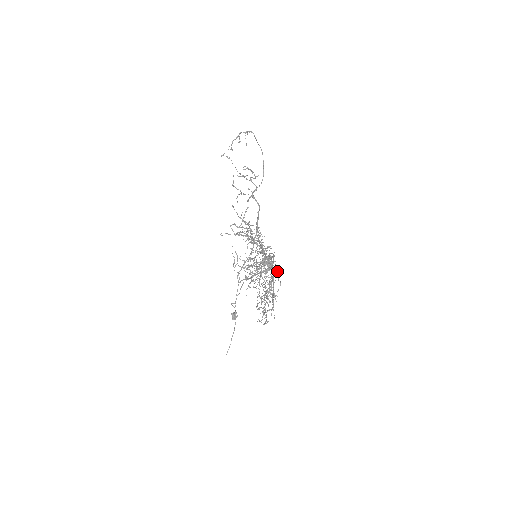
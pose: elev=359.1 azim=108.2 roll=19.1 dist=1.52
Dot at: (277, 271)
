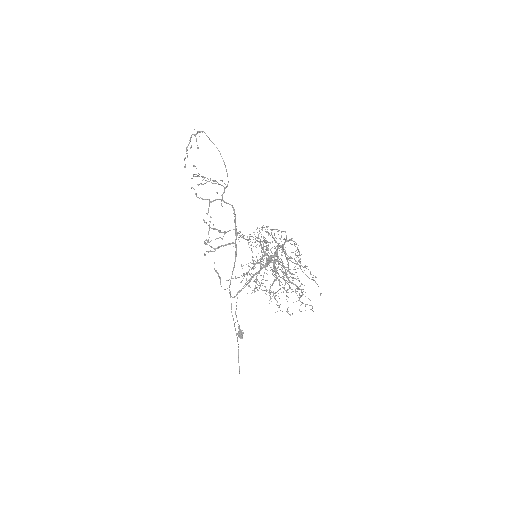
Dot at: occluded
